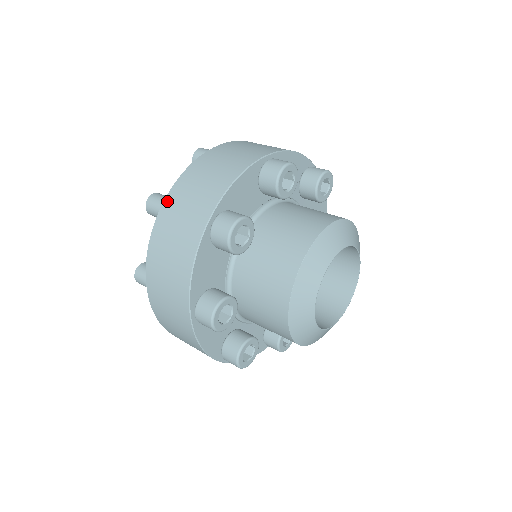
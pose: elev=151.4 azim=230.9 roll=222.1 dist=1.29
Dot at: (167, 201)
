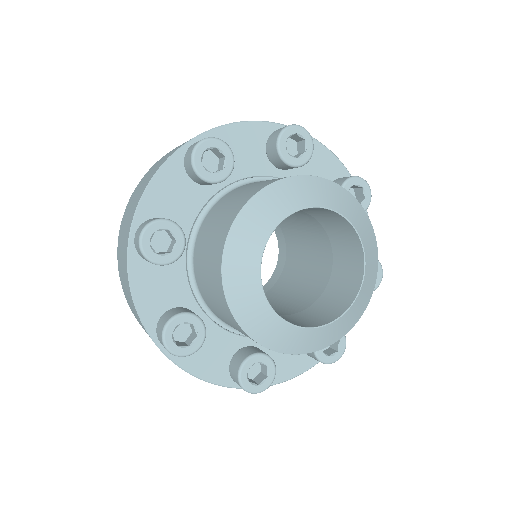
Dot at: occluded
